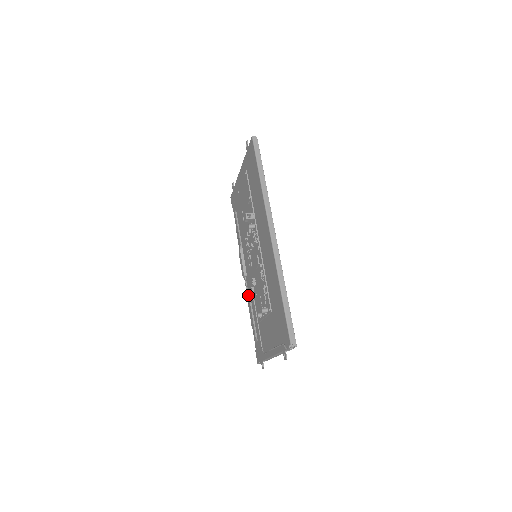
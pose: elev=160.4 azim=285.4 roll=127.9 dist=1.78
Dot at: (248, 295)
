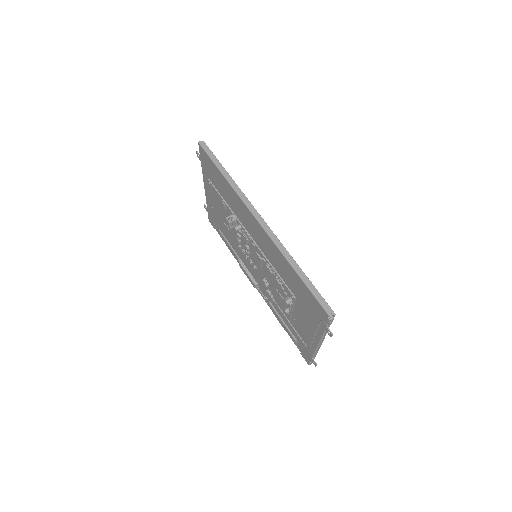
Dot at: (268, 302)
